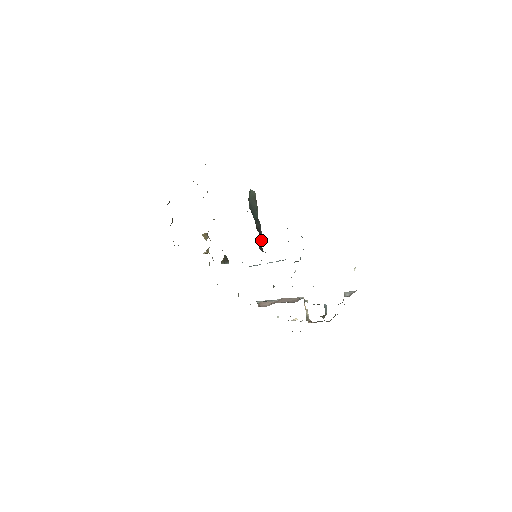
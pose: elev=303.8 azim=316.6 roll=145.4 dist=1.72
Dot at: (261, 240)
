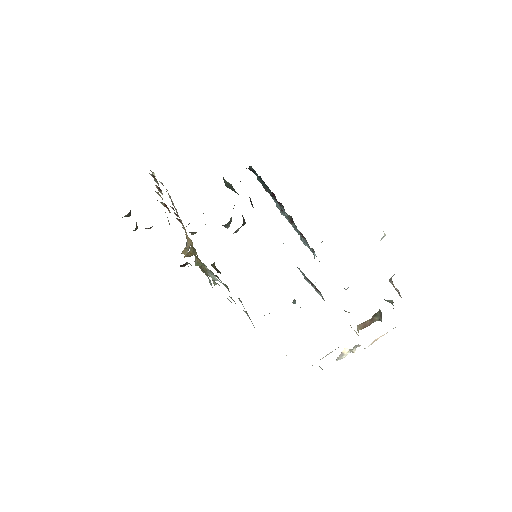
Dot at: occluded
